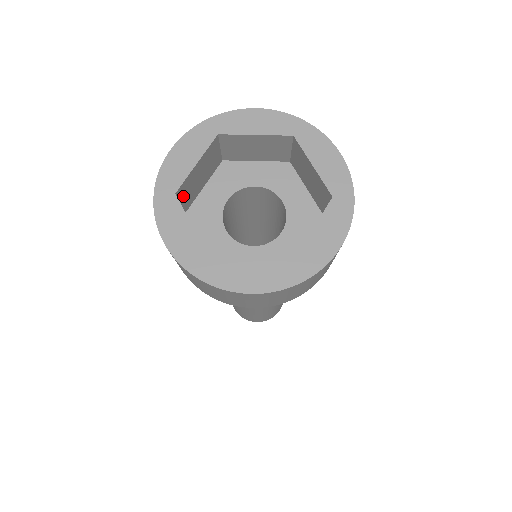
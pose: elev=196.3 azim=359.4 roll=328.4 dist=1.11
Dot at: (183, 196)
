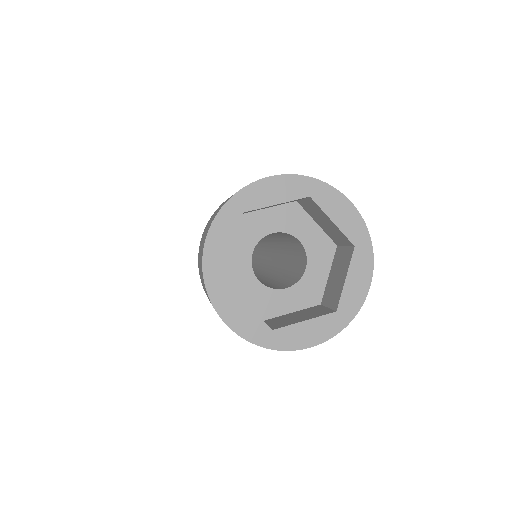
Dot at: occluded
